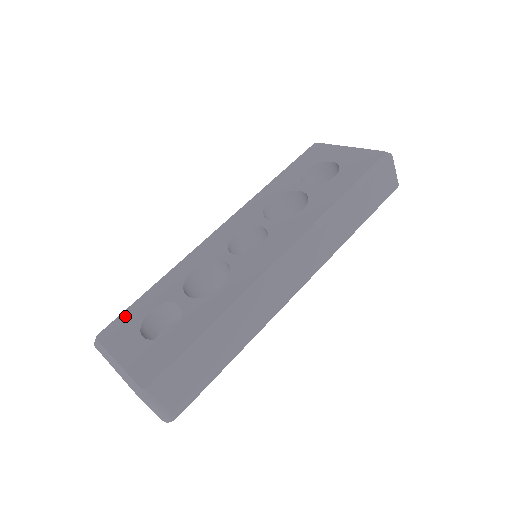
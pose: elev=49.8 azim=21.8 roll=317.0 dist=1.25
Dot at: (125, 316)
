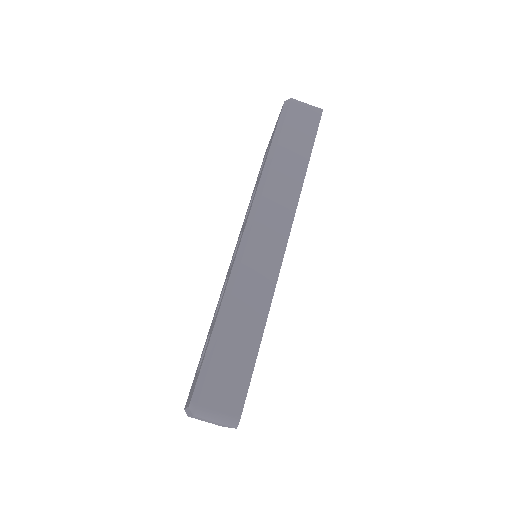
Dot at: (194, 377)
